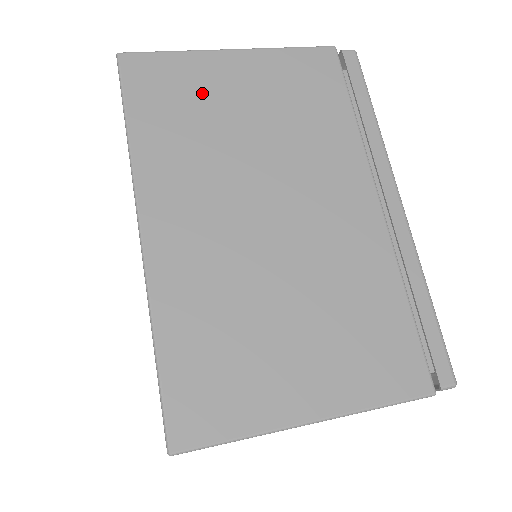
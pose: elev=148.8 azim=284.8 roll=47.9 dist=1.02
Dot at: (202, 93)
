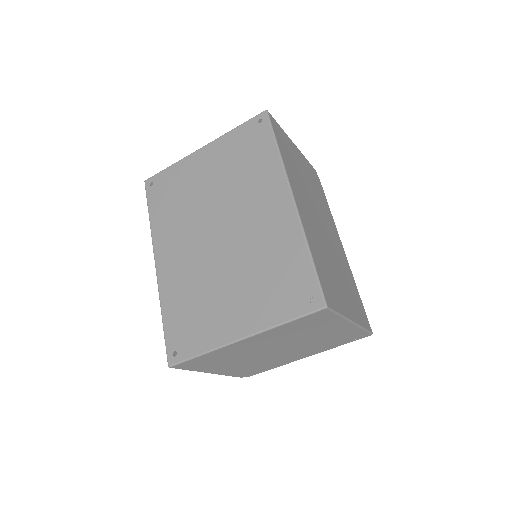
Dot at: (292, 154)
